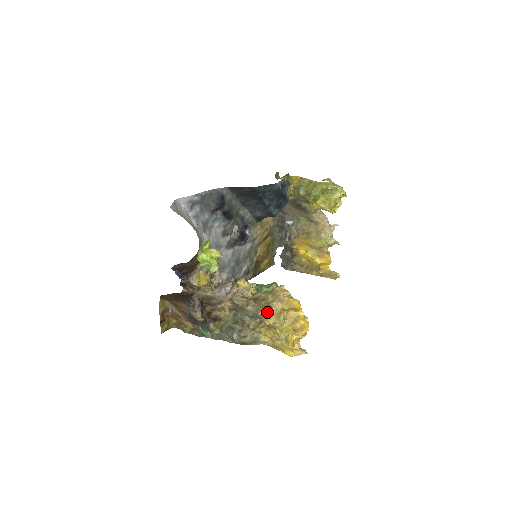
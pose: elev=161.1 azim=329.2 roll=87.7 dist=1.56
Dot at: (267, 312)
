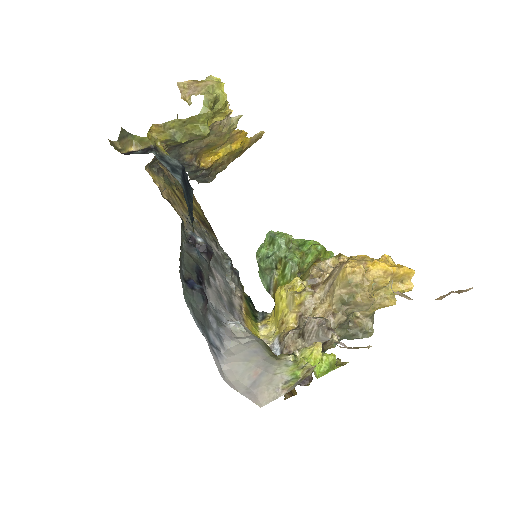
Dot at: (371, 302)
